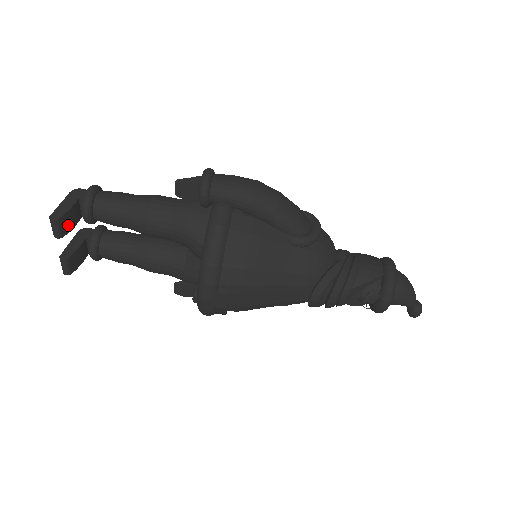
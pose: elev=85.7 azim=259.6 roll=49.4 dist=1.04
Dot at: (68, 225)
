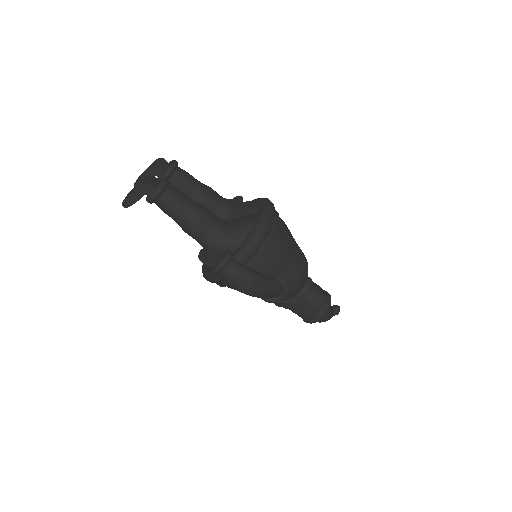
Dot at: occluded
